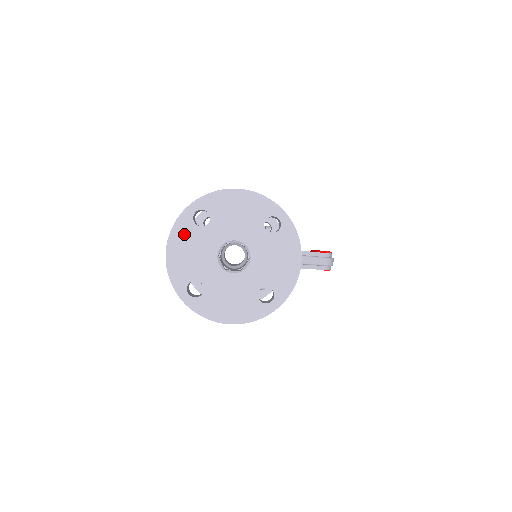
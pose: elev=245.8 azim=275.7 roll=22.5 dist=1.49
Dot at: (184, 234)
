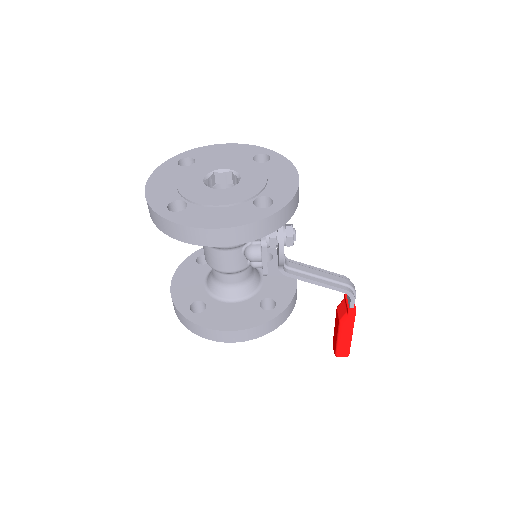
Dot at: (167, 173)
